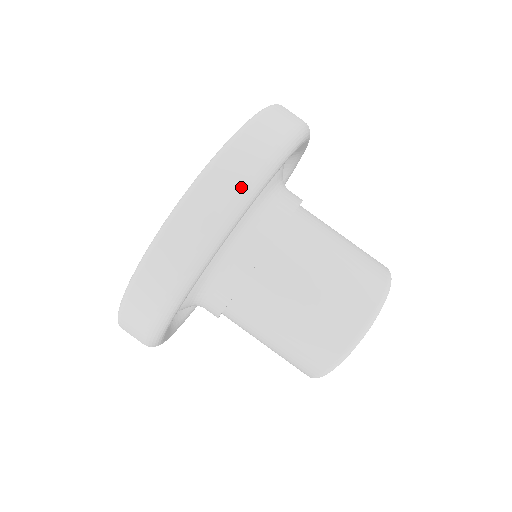
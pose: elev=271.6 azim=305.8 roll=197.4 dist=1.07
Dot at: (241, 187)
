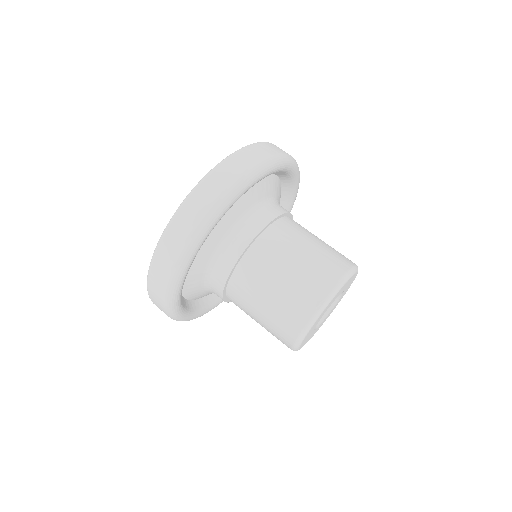
Dot at: (267, 157)
